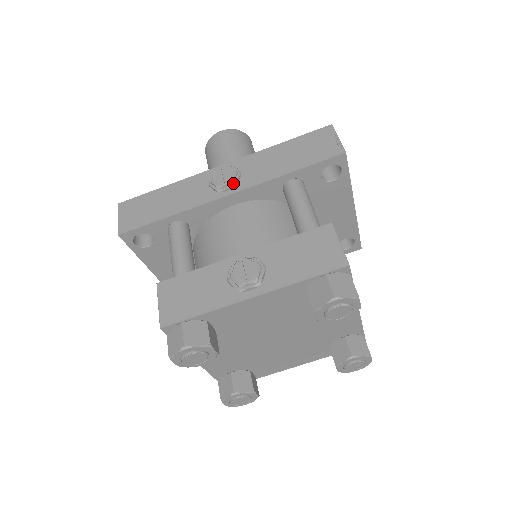
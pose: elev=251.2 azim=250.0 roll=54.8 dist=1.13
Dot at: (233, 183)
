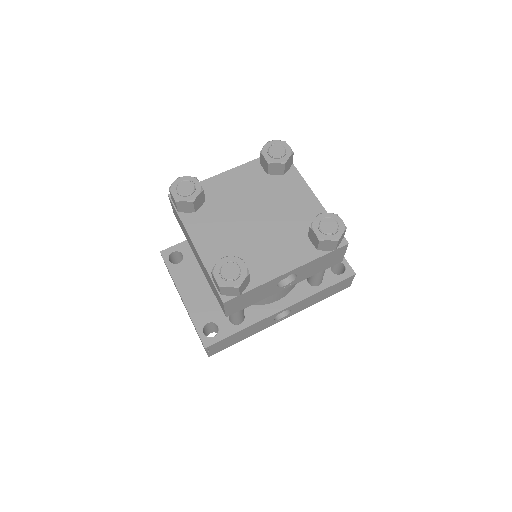
Dot at: occluded
